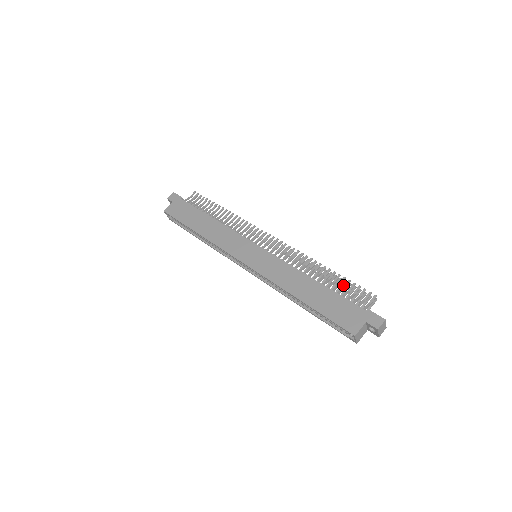
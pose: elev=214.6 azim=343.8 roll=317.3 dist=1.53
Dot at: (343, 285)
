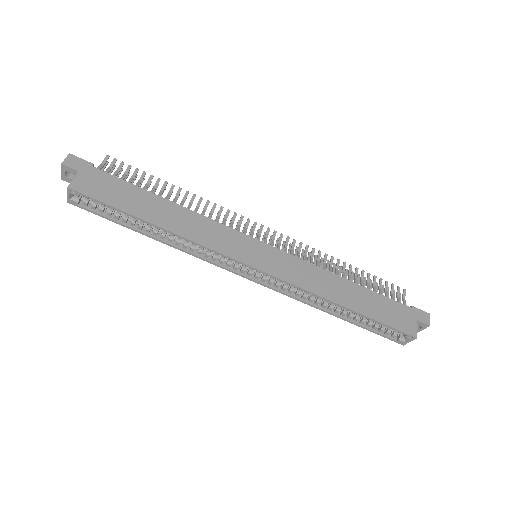
Dot at: (365, 282)
